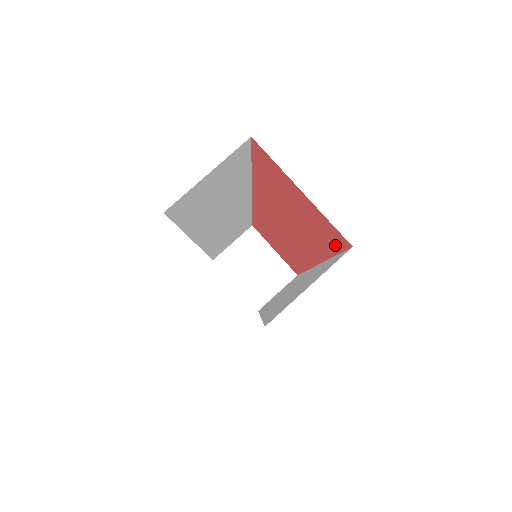
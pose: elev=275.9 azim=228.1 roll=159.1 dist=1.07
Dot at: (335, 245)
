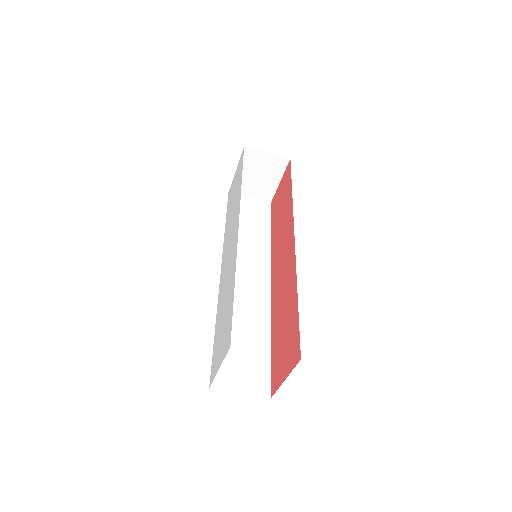
Dot at: (273, 369)
